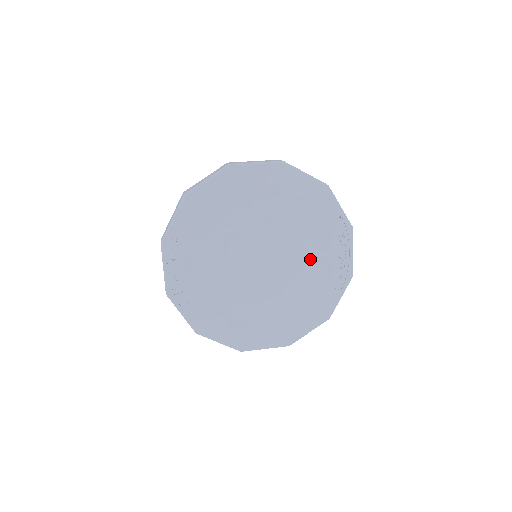
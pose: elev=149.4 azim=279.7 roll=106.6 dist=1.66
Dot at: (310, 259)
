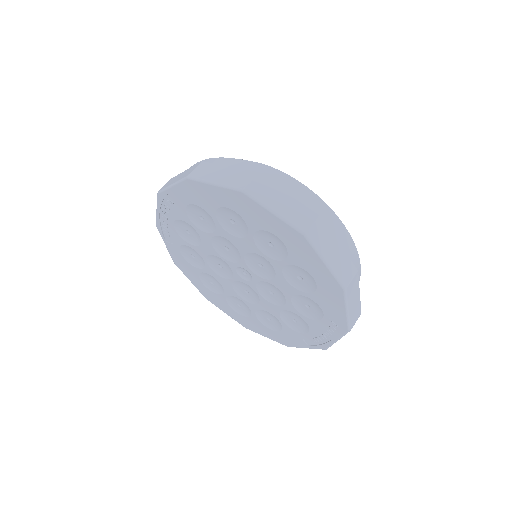
Dot at: (291, 310)
